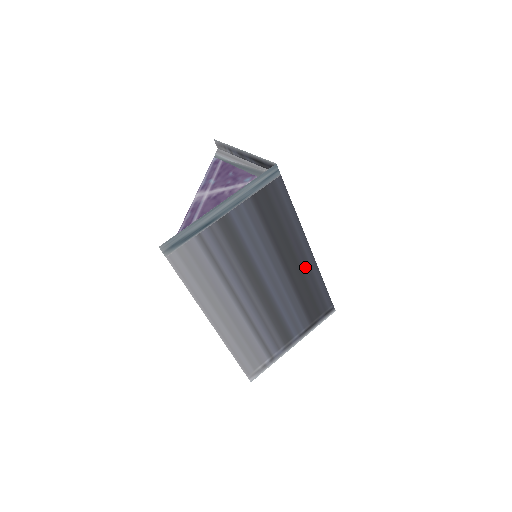
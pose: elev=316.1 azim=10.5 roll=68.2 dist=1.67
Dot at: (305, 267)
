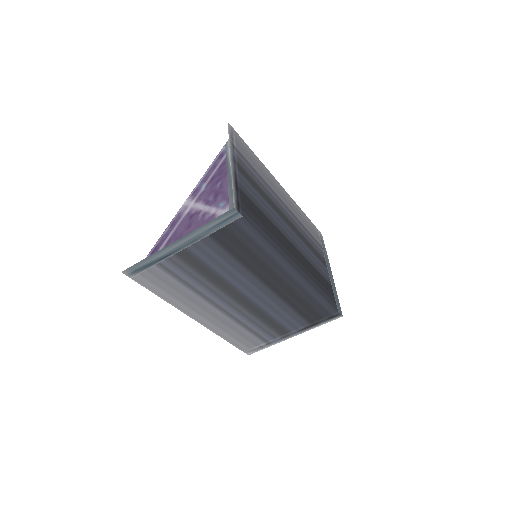
Dot at: (294, 285)
